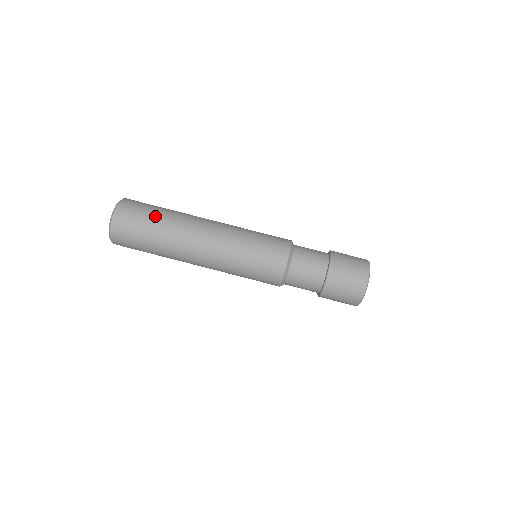
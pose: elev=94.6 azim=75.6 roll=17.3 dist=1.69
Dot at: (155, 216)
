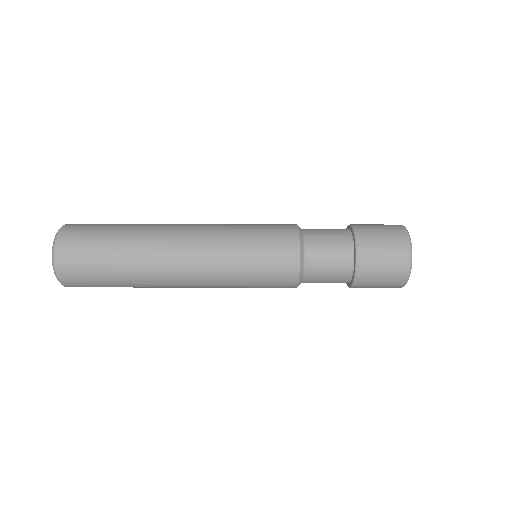
Dot at: occluded
